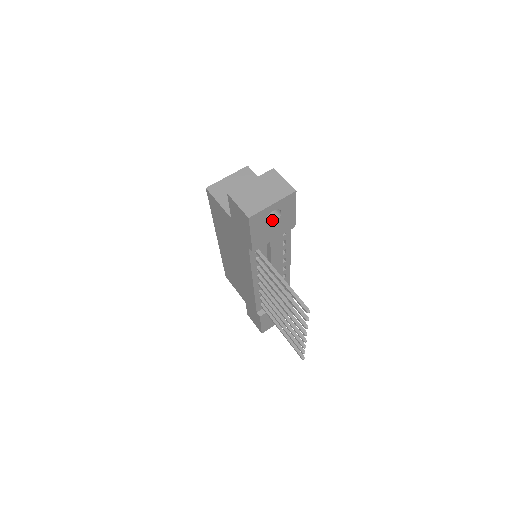
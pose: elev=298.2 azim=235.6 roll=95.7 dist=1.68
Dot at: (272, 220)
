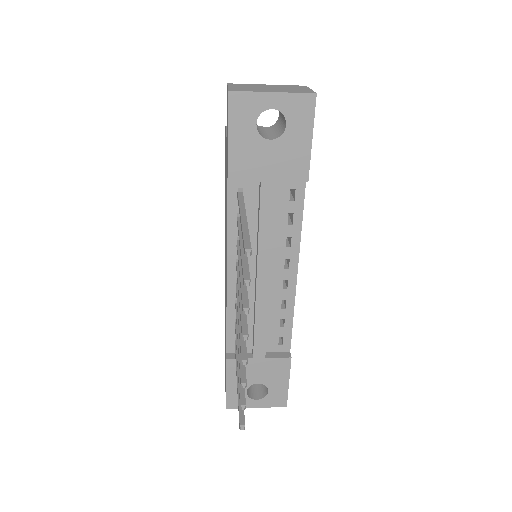
Dot at: (271, 138)
